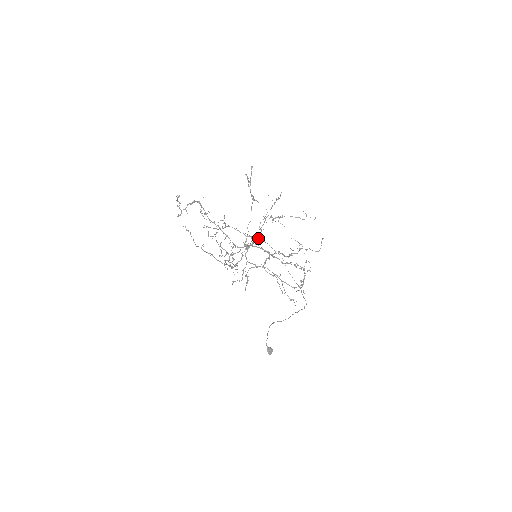
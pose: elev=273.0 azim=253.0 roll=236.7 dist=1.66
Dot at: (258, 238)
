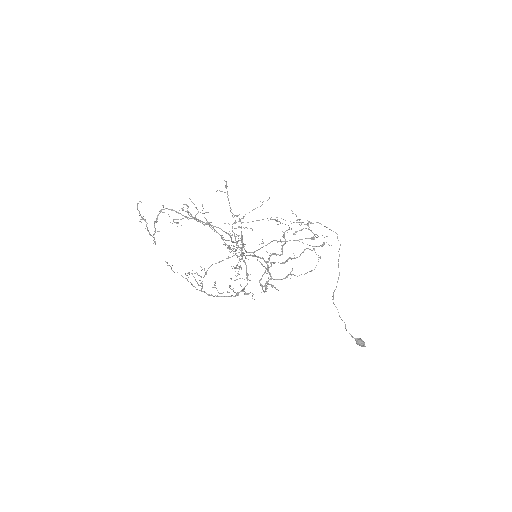
Dot at: occluded
